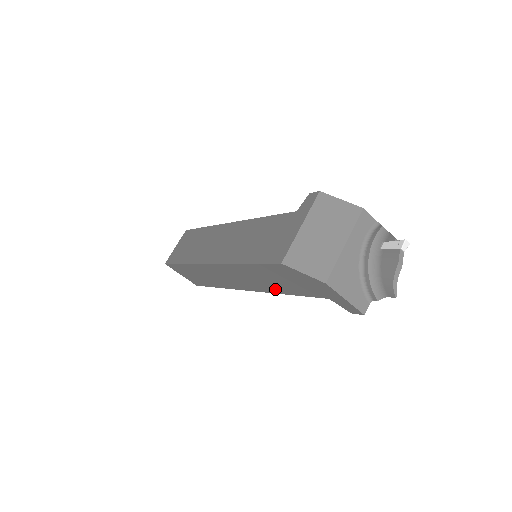
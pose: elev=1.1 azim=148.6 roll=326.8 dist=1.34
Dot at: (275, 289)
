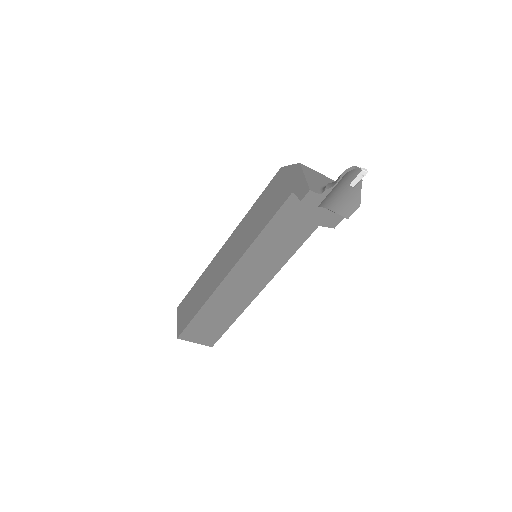
Dot at: (256, 232)
